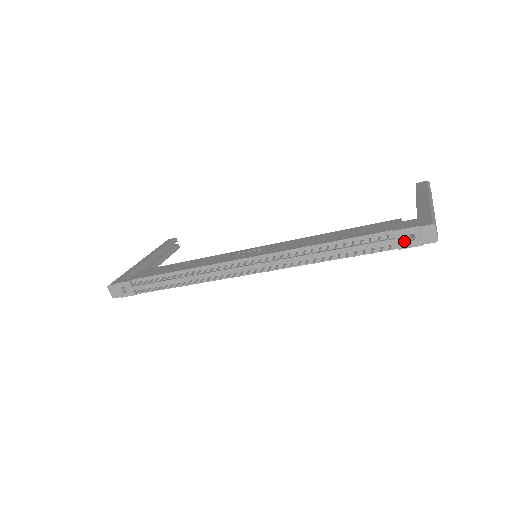
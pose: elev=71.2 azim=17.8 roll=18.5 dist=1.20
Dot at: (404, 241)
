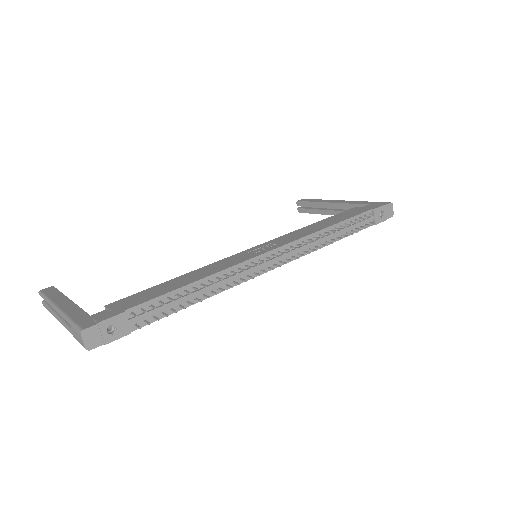
Dot at: (378, 217)
